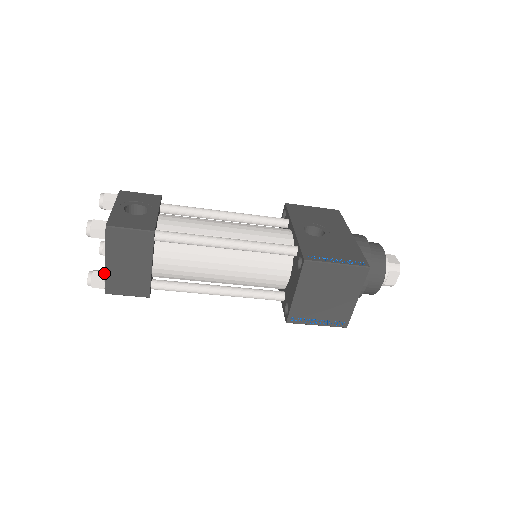
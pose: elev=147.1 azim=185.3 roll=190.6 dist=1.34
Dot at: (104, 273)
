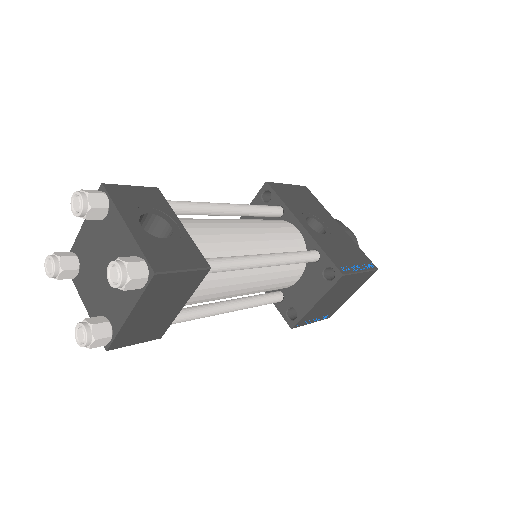
Dot at: (108, 324)
